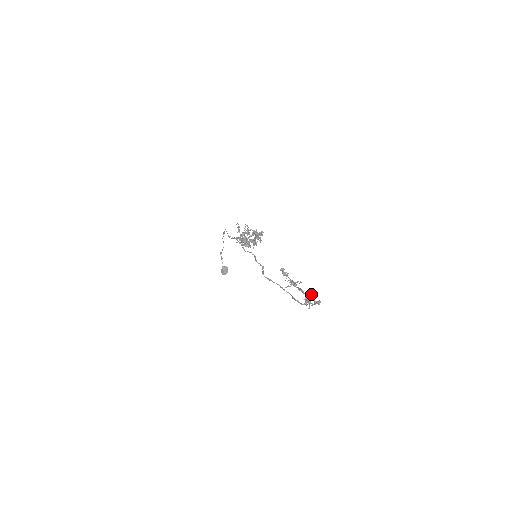
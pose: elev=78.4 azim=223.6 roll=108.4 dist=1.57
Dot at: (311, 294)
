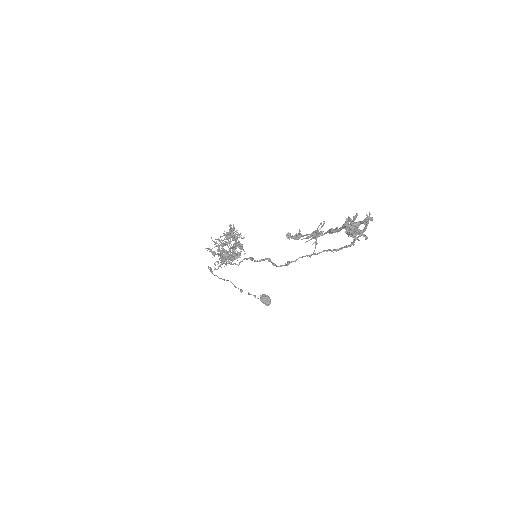
Dot at: (348, 220)
